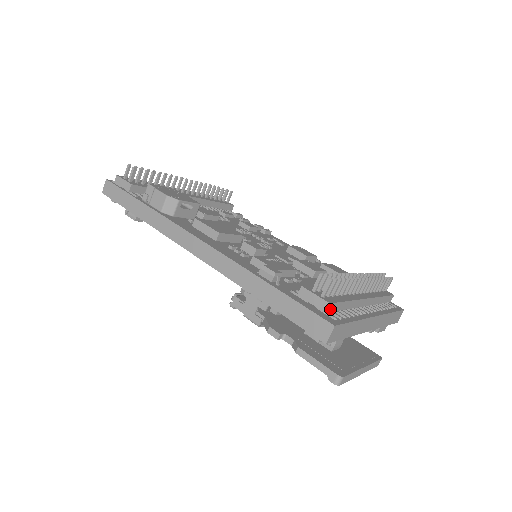
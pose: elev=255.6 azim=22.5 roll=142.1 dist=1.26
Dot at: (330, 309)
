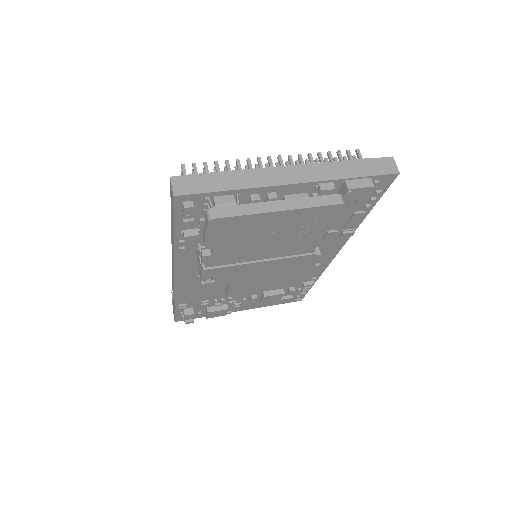
Dot at: occluded
